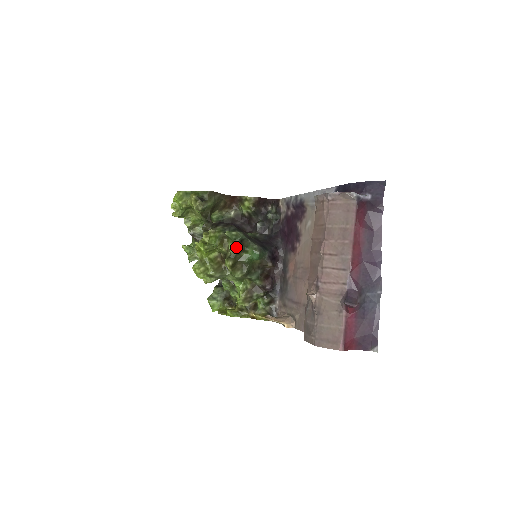
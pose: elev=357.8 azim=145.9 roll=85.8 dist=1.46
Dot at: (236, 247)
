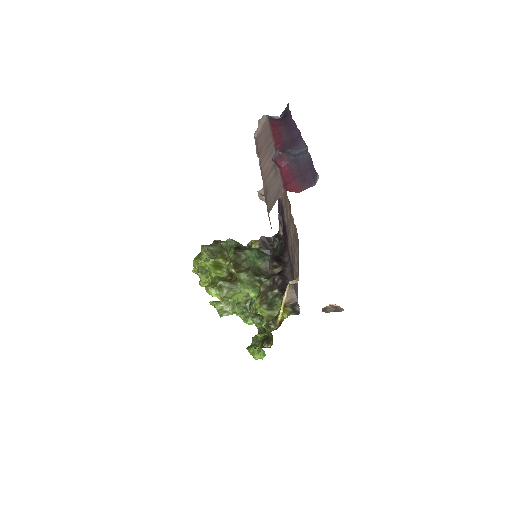
Dot at: (234, 251)
